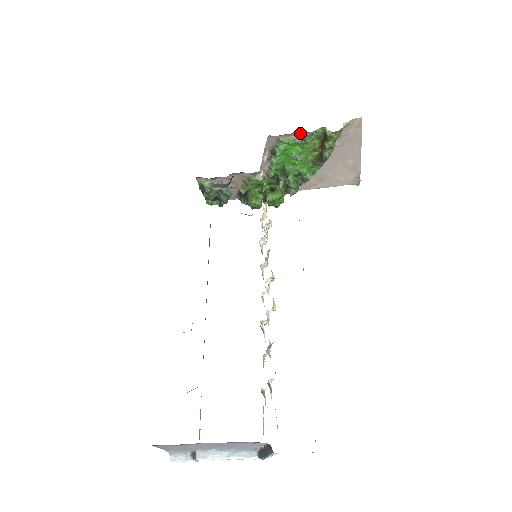
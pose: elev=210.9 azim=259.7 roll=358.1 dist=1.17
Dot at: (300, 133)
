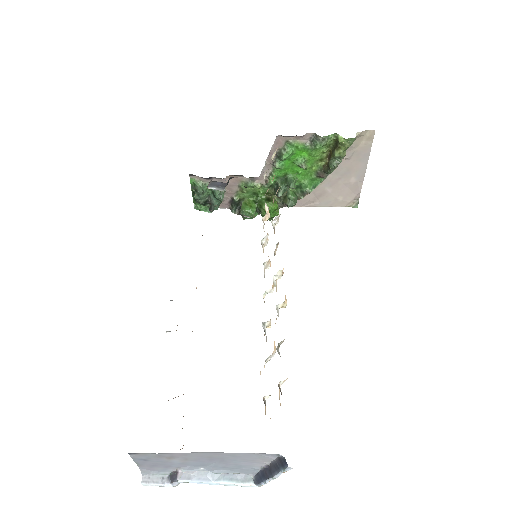
Dot at: (311, 137)
